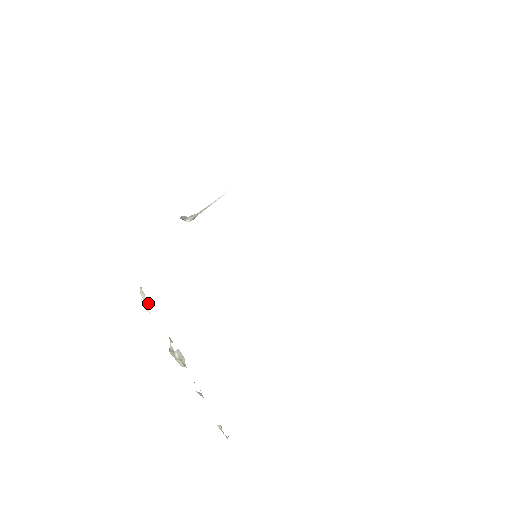
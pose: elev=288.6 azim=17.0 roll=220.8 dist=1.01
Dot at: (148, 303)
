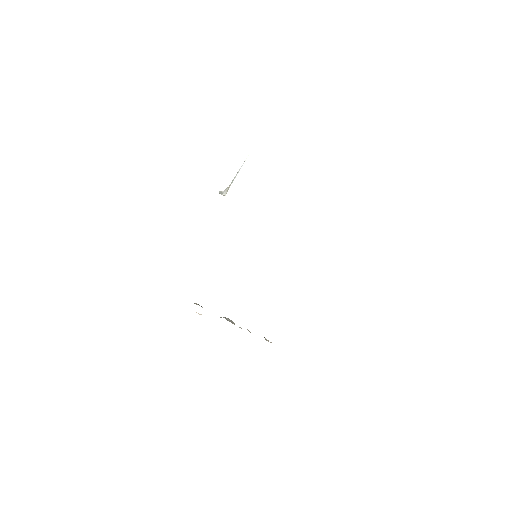
Dot at: (202, 307)
